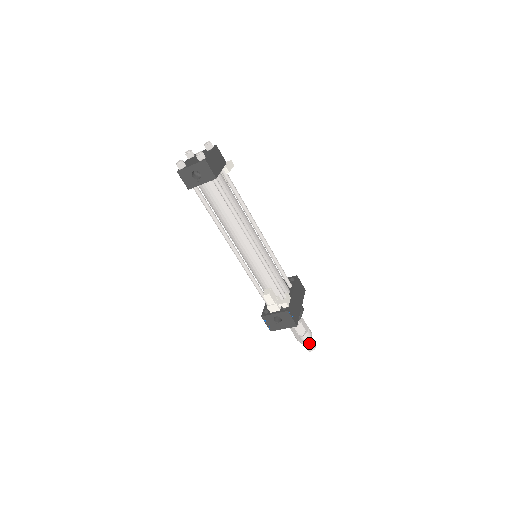
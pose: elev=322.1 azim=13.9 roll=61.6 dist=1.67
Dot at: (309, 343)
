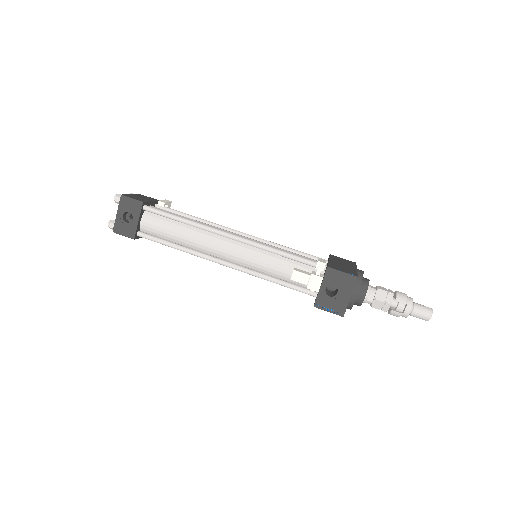
Dot at: (416, 307)
